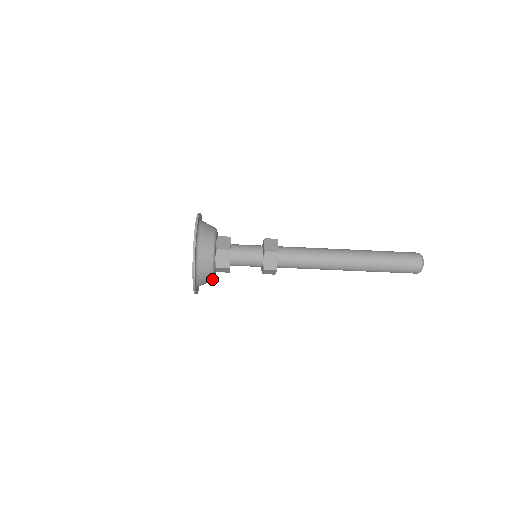
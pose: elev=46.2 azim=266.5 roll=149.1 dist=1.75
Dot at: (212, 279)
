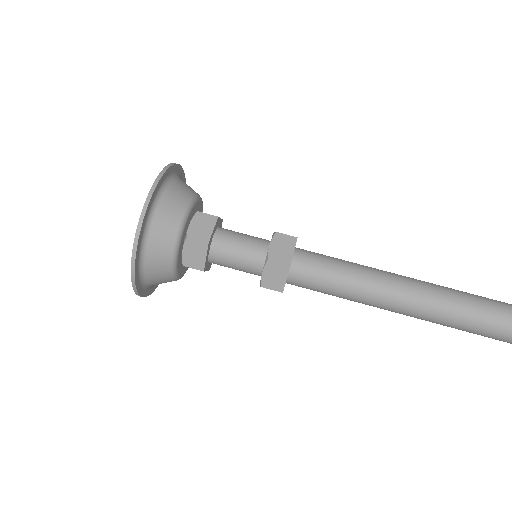
Dot at: (172, 256)
